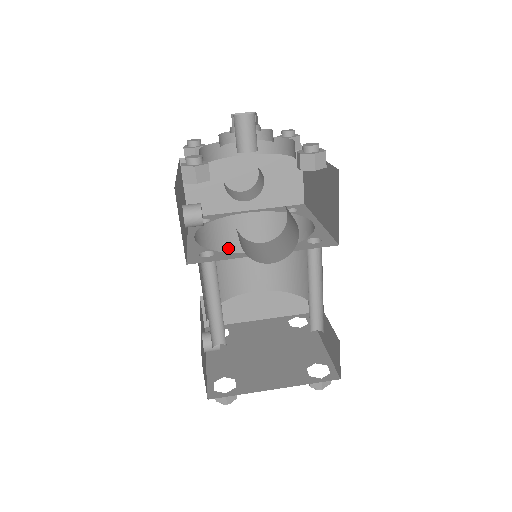
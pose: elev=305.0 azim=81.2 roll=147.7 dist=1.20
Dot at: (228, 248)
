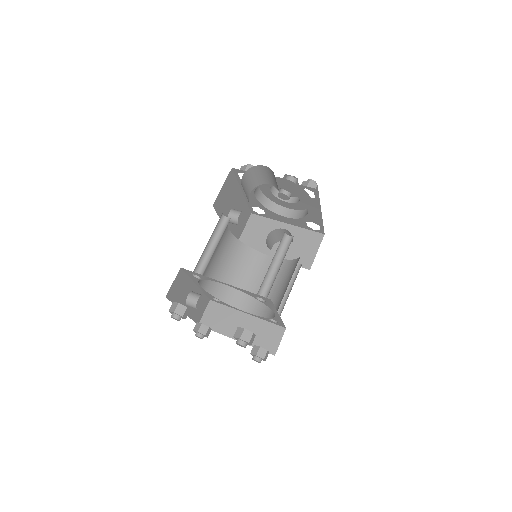
Dot at: (246, 270)
